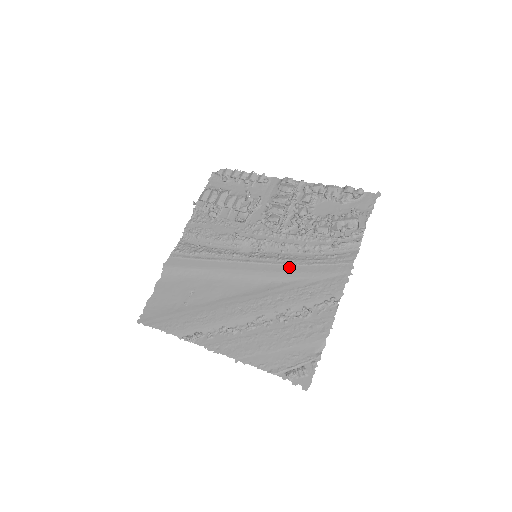
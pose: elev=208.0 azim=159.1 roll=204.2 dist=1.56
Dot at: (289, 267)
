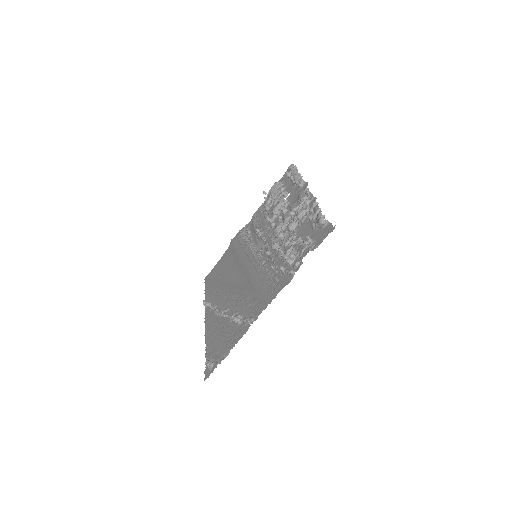
Dot at: (258, 276)
